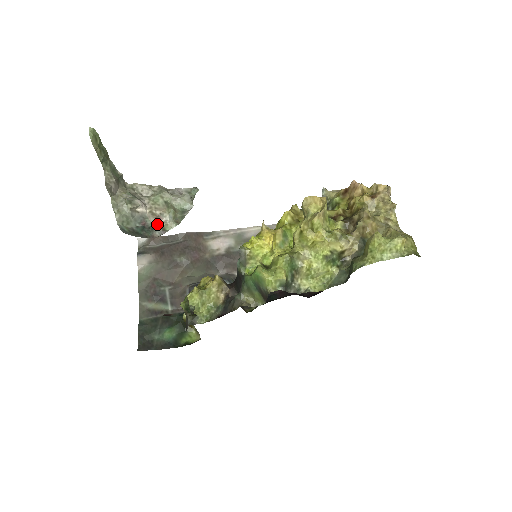
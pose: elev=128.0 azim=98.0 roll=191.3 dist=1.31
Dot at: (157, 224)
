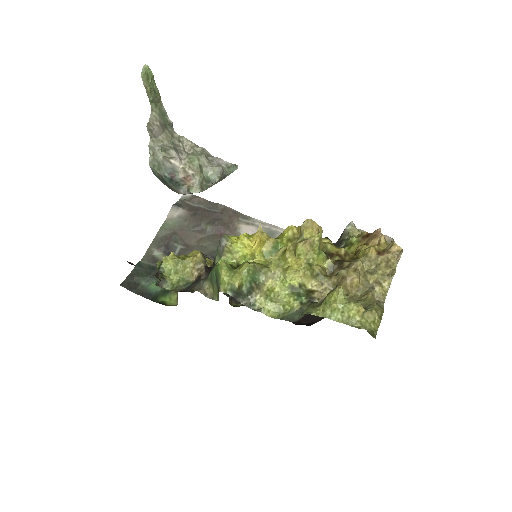
Dot at: (185, 182)
